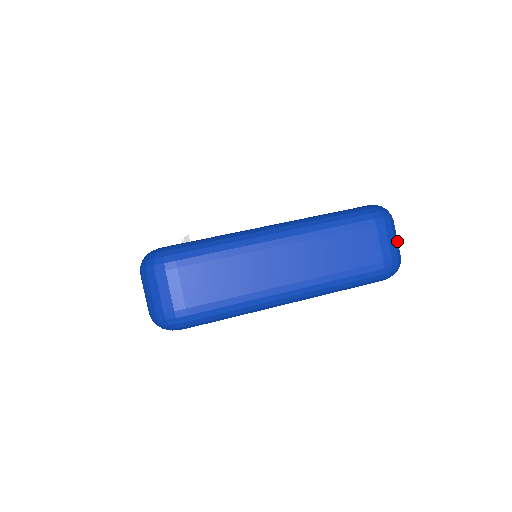
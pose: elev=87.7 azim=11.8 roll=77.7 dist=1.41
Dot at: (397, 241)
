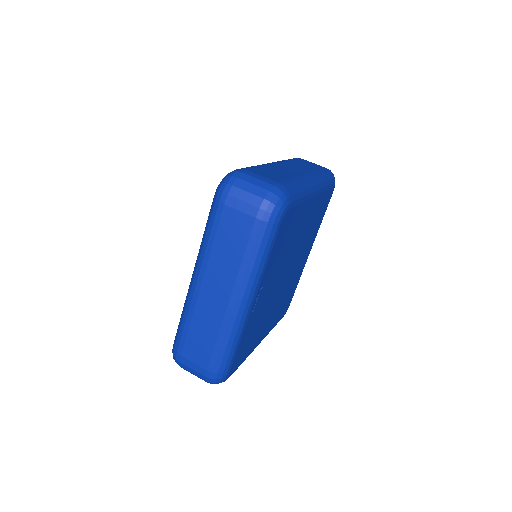
Dot at: occluded
